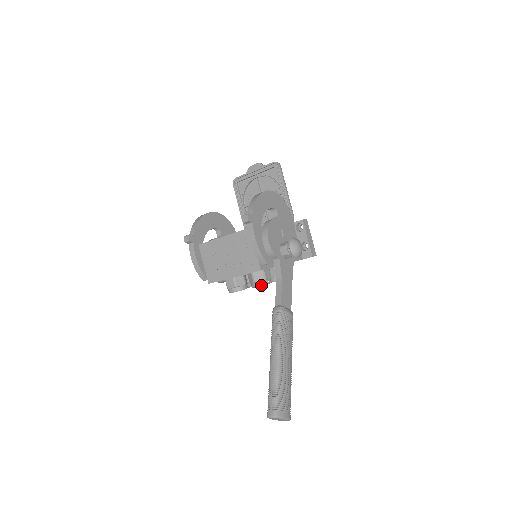
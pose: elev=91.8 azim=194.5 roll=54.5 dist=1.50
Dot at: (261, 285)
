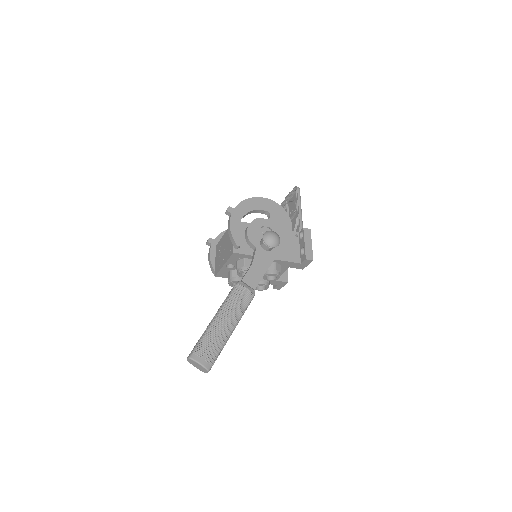
Dot at: (240, 271)
